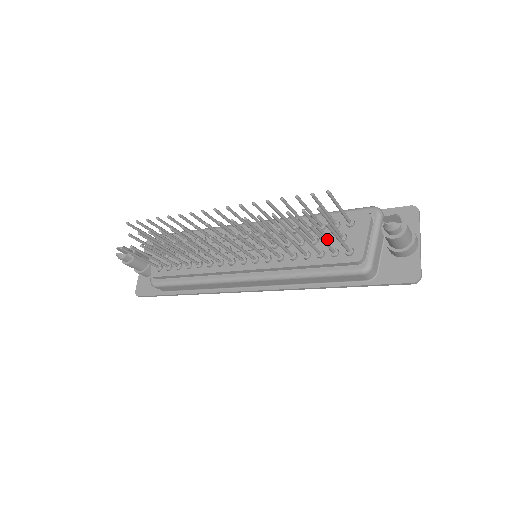
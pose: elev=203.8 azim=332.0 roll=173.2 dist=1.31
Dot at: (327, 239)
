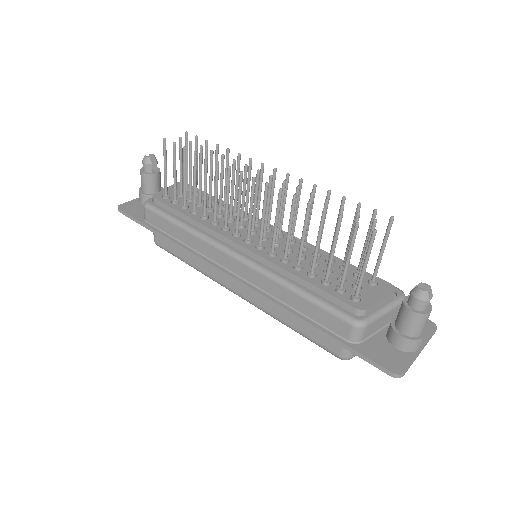
Dot at: occluded
